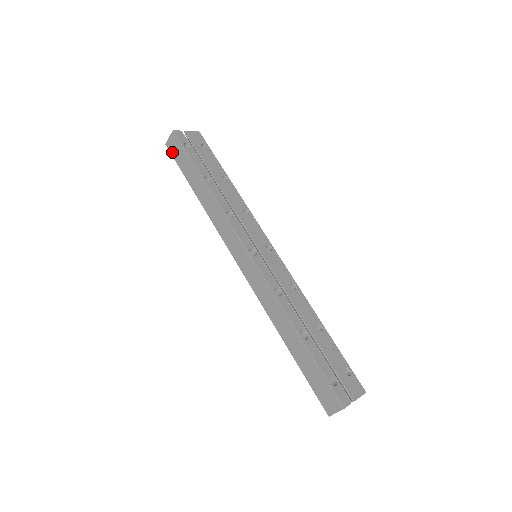
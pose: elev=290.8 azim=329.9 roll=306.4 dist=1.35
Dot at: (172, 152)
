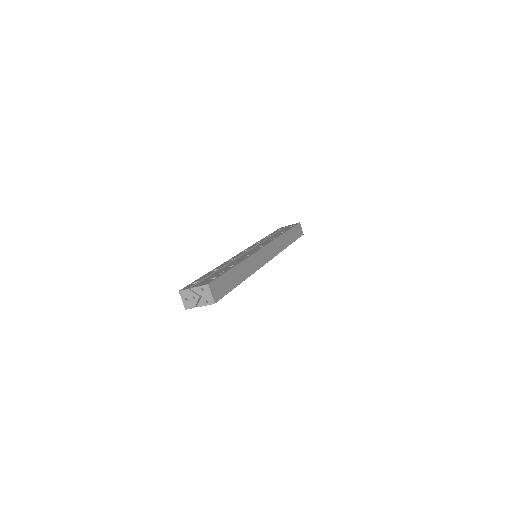
Dot at: occluded
